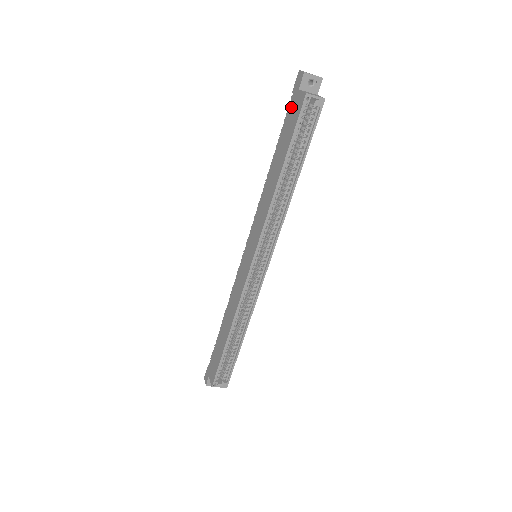
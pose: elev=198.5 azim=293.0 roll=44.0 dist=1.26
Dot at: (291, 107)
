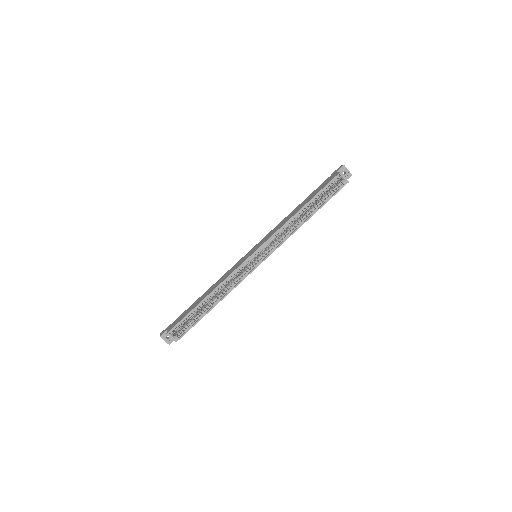
Dot at: (327, 179)
